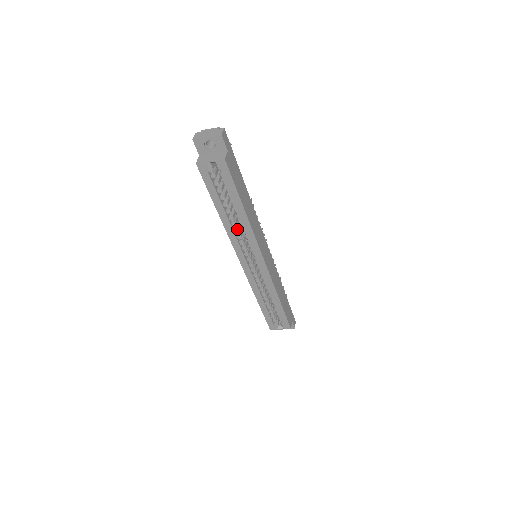
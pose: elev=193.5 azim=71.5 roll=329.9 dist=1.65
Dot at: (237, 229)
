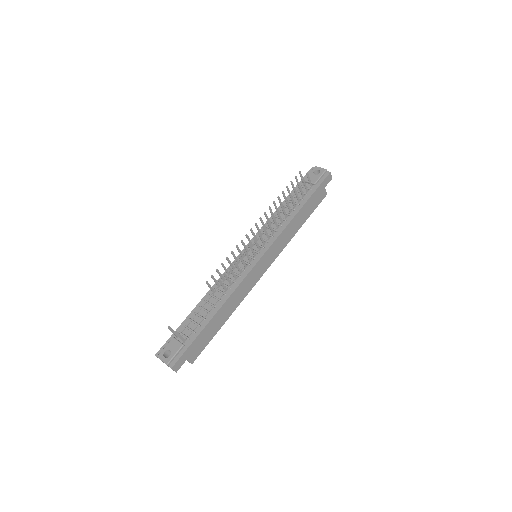
Dot at: occluded
